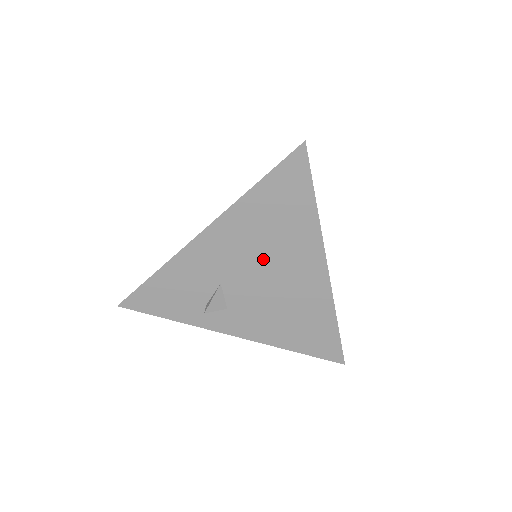
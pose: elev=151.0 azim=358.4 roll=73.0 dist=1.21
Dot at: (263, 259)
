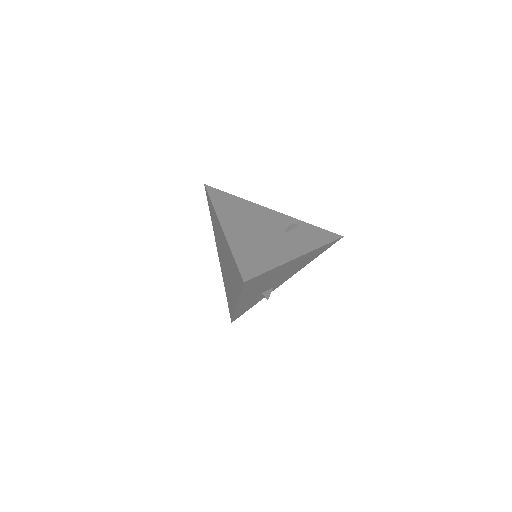
Dot at: (270, 281)
